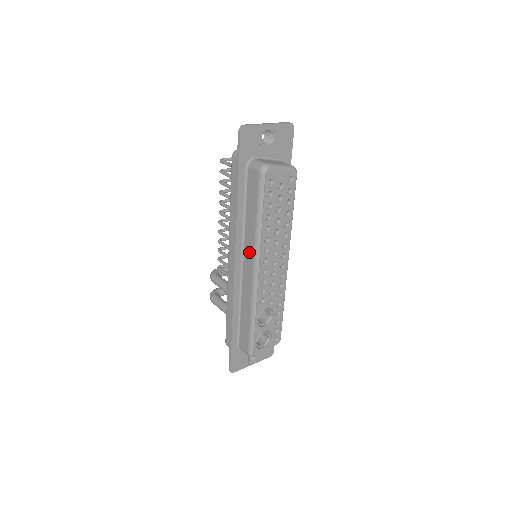
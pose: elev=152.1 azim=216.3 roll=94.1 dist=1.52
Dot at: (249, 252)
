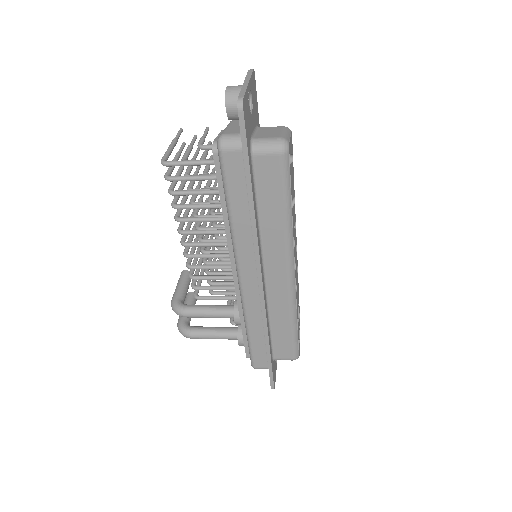
Dot at: (276, 257)
